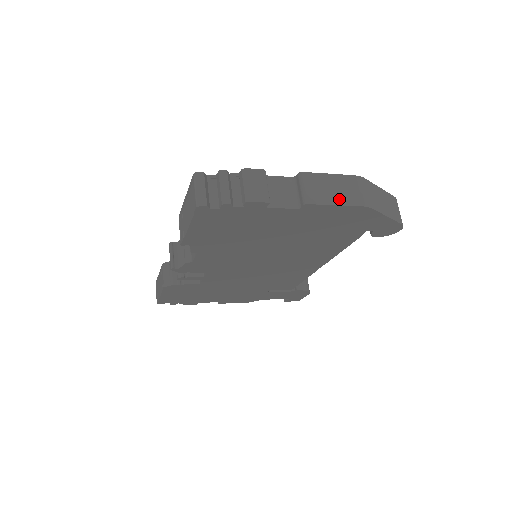
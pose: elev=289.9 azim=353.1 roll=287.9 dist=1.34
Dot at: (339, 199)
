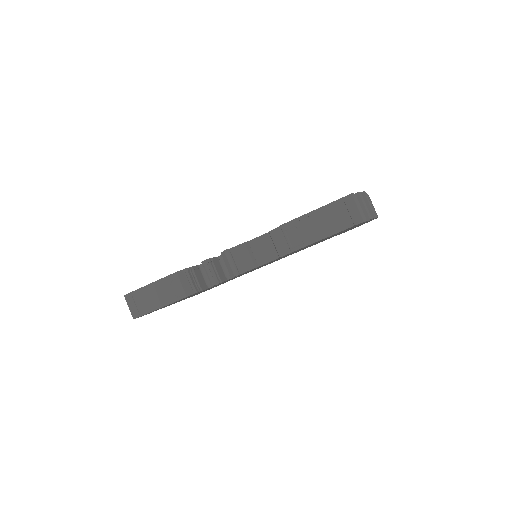
Dot at: (376, 213)
